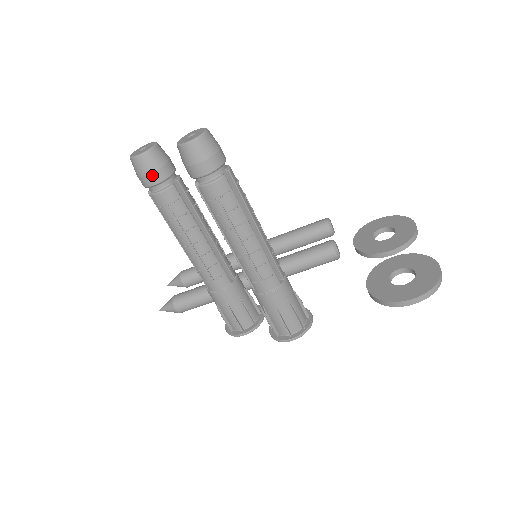
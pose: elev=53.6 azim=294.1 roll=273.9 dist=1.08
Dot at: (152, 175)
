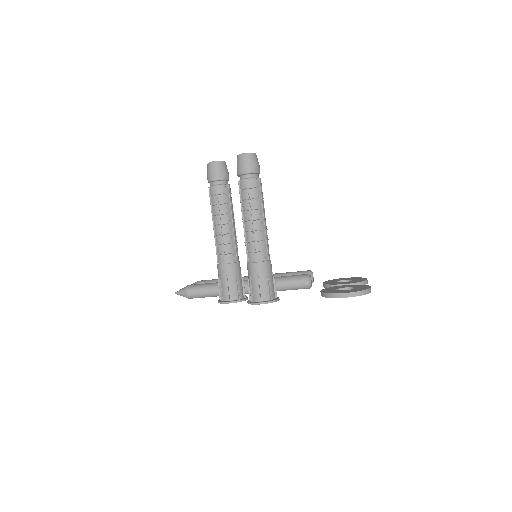
Dot at: (216, 174)
